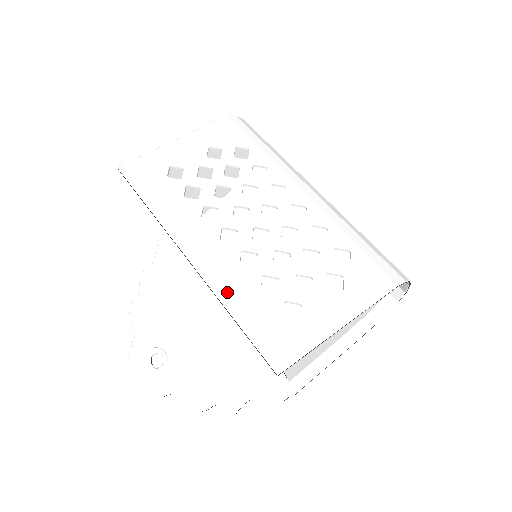
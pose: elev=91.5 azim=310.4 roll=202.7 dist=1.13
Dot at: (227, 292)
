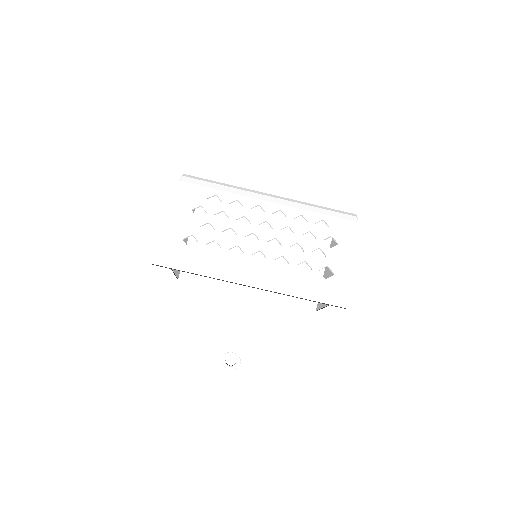
Dot at: (289, 288)
